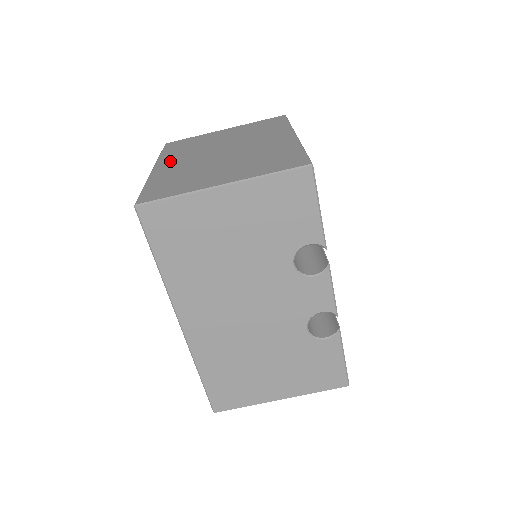
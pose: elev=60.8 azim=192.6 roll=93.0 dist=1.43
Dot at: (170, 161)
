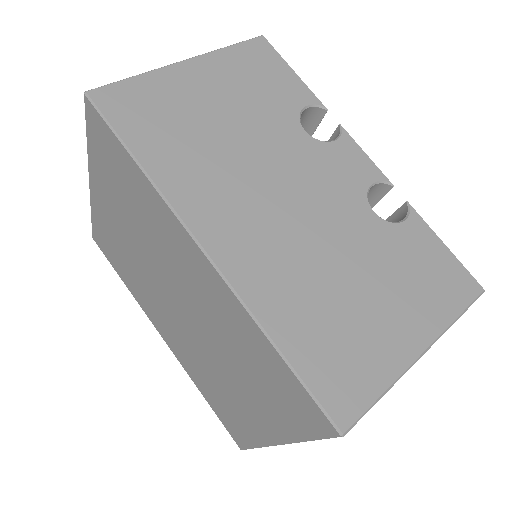
Dot at: occluded
